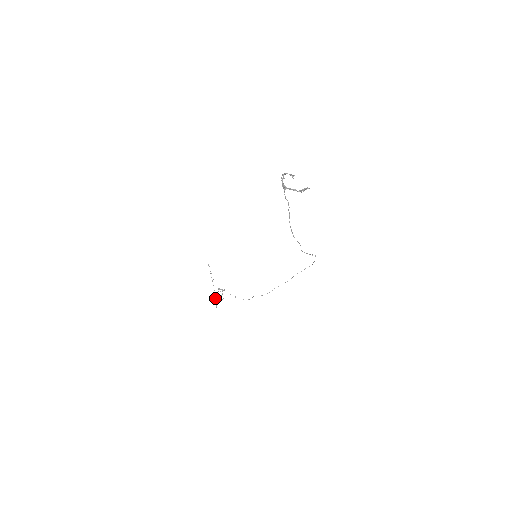
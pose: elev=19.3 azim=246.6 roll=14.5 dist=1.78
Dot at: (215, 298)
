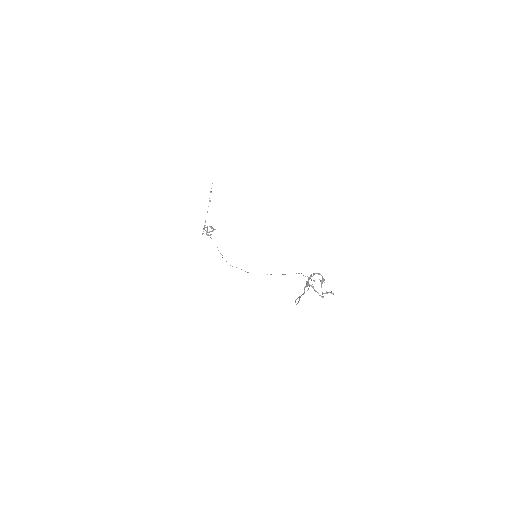
Dot at: occluded
